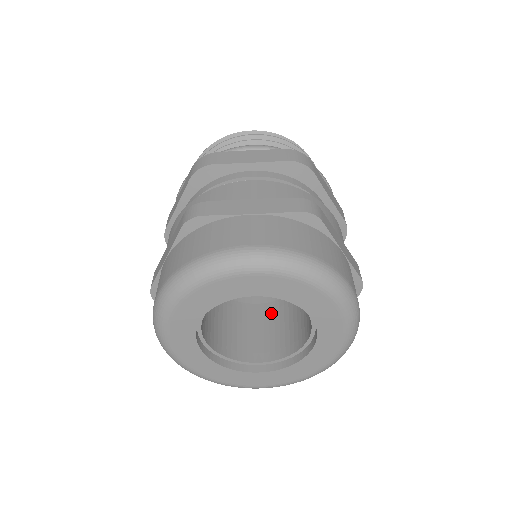
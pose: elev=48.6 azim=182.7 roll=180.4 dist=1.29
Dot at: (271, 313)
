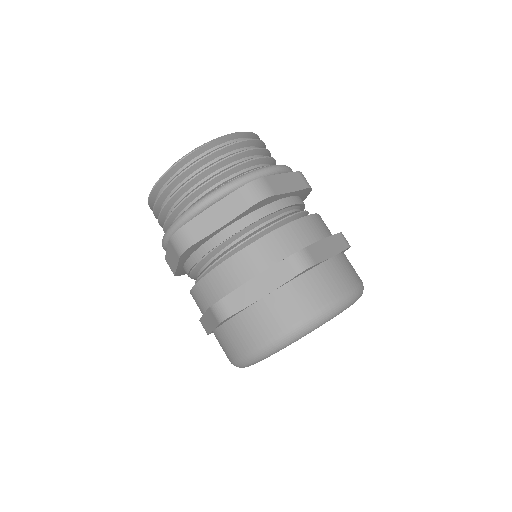
Dot at: occluded
